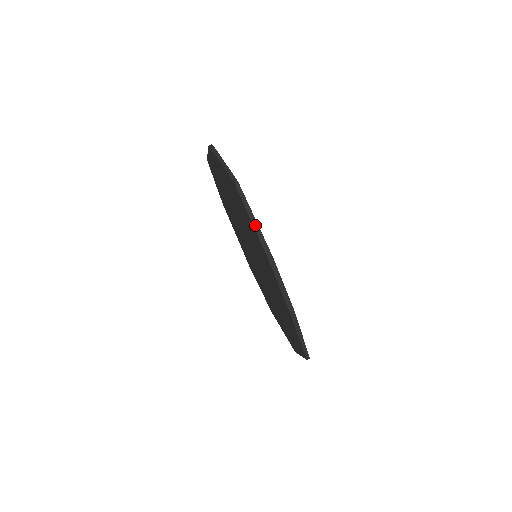
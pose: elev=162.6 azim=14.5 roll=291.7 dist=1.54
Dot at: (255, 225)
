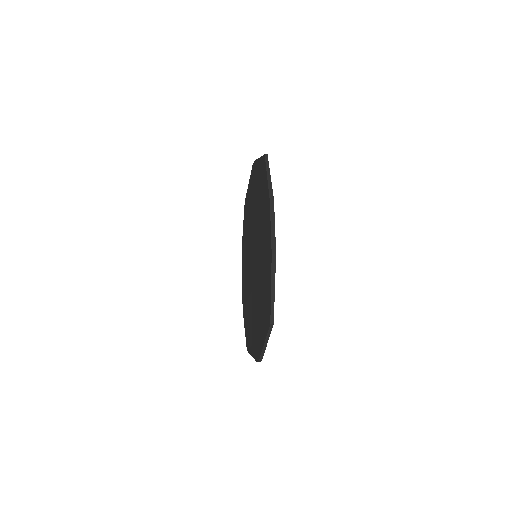
Dot at: (269, 179)
